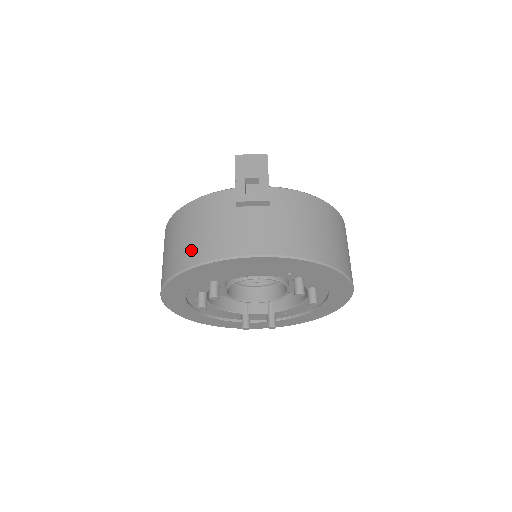
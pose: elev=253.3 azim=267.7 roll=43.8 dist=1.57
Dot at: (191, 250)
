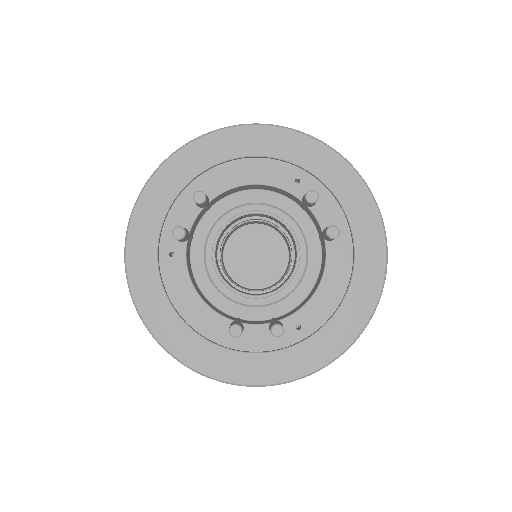
Dot at: occluded
